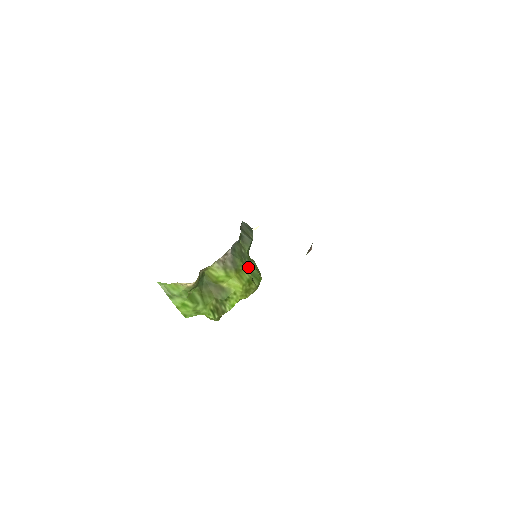
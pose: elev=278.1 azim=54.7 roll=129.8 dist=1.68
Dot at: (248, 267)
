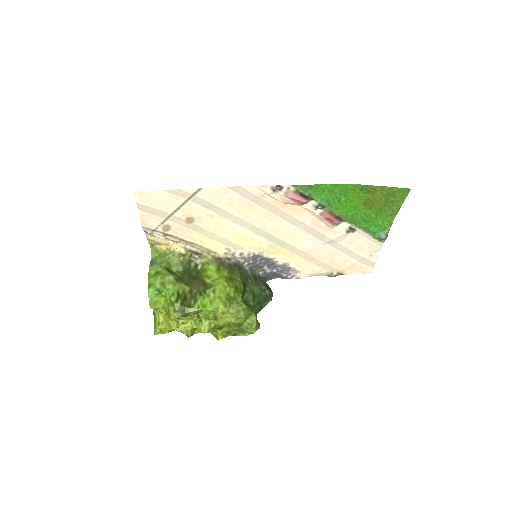
Dot at: (246, 296)
